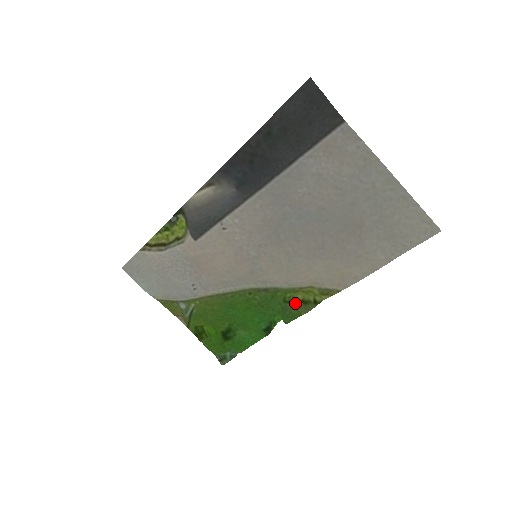
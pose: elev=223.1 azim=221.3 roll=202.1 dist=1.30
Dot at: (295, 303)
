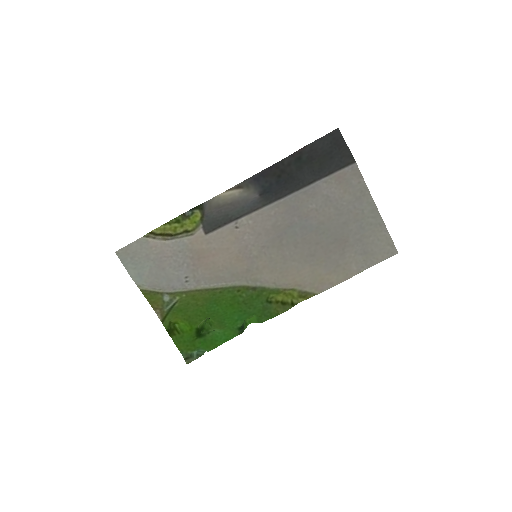
Dot at: (275, 303)
